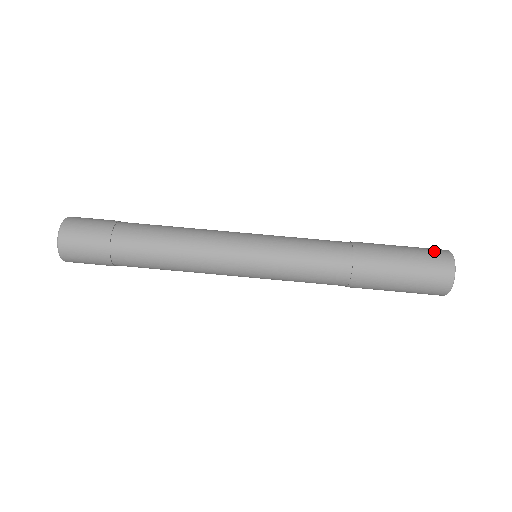
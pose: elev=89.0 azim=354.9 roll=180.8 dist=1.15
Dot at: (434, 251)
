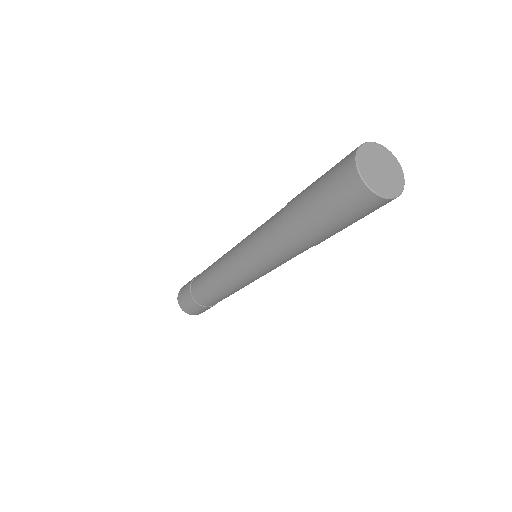
Dot at: (340, 167)
